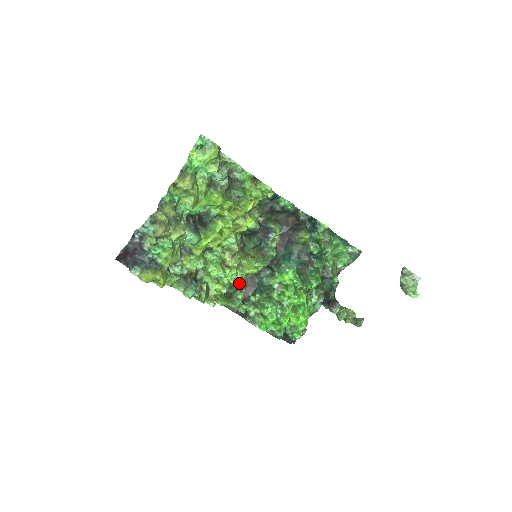
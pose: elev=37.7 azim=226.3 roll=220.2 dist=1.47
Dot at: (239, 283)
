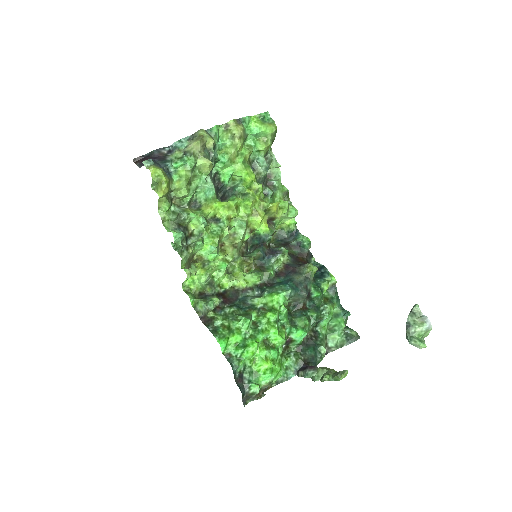
Dot at: (220, 292)
